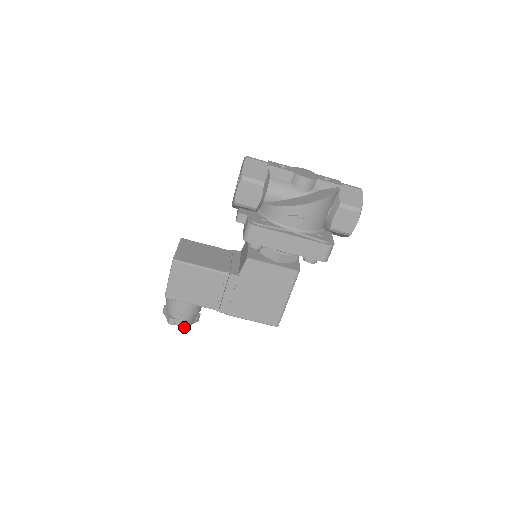
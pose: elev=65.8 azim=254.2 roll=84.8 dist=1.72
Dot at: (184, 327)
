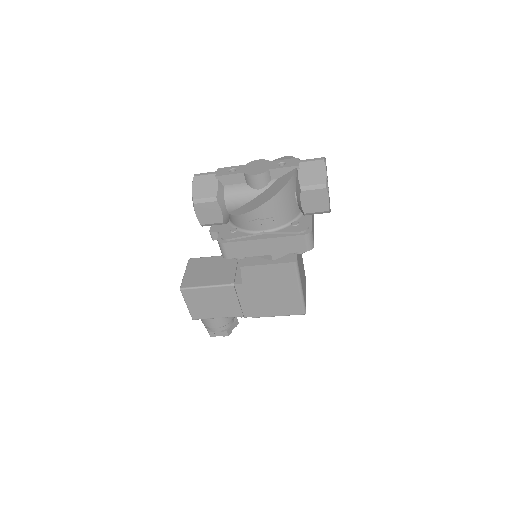
Dot at: occluded
